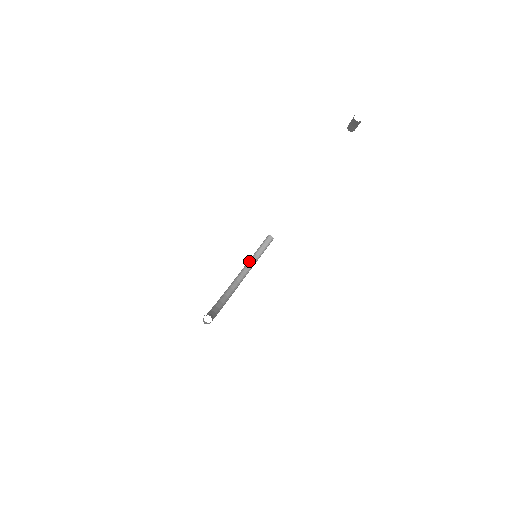
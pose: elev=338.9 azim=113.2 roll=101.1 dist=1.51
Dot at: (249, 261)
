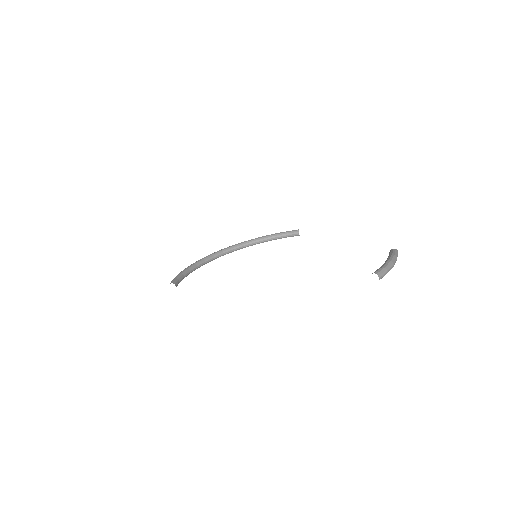
Dot at: (267, 236)
